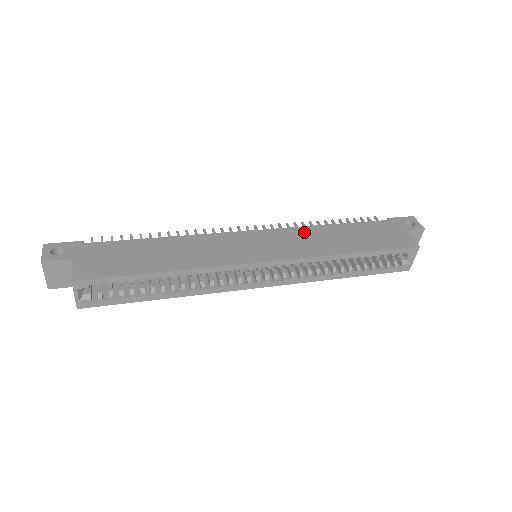
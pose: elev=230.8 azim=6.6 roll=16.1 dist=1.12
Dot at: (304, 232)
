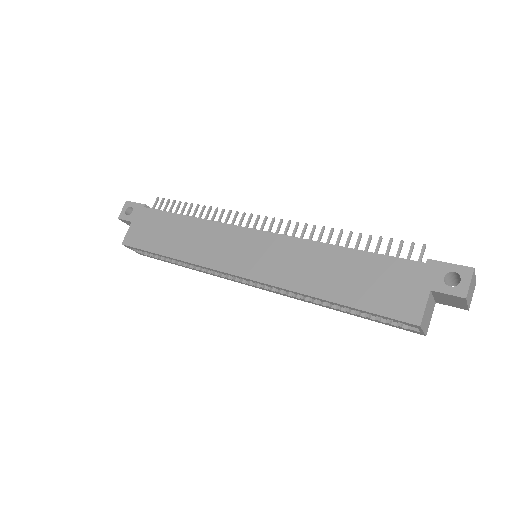
Dot at: (302, 249)
